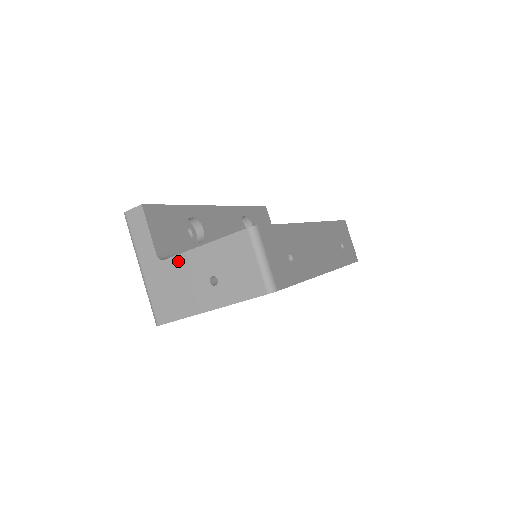
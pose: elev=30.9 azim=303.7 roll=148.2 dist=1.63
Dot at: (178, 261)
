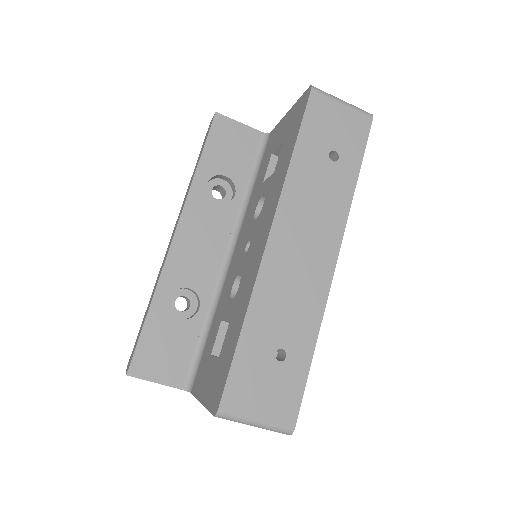
Dot at: occluded
